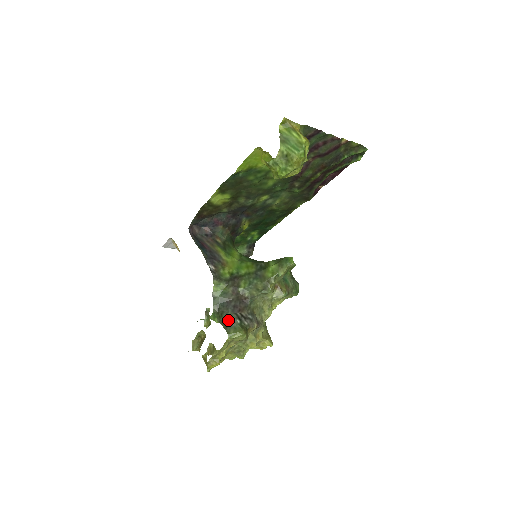
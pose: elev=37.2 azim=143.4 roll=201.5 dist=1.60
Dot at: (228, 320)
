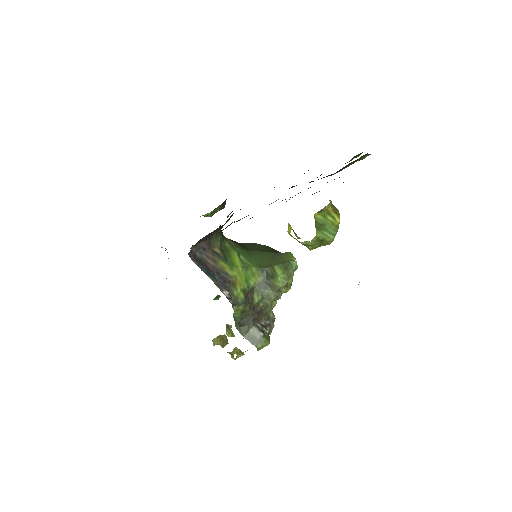
Dot at: (252, 335)
